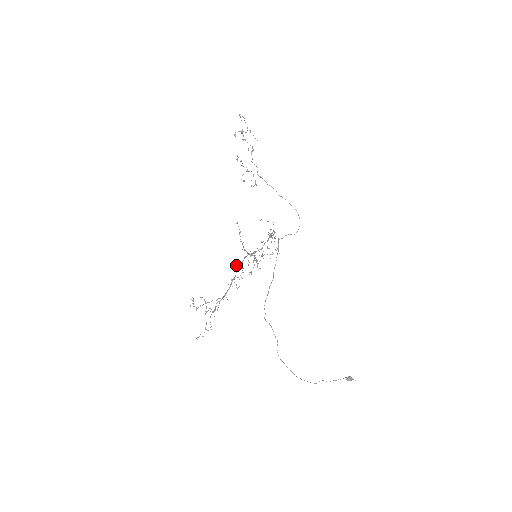
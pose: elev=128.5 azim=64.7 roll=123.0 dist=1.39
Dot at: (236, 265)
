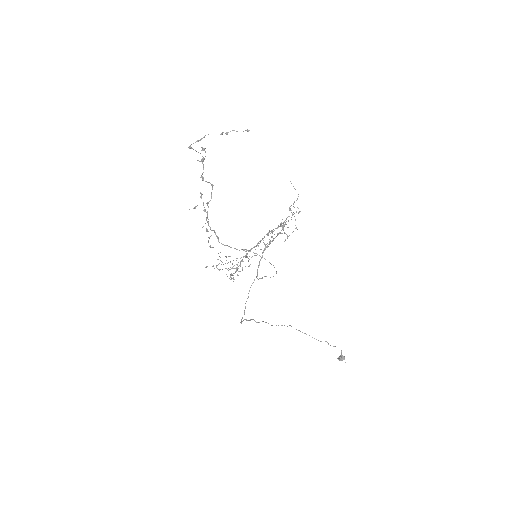
Dot at: (232, 267)
